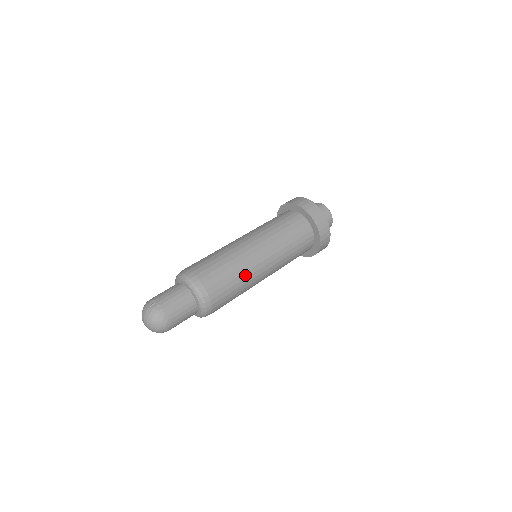
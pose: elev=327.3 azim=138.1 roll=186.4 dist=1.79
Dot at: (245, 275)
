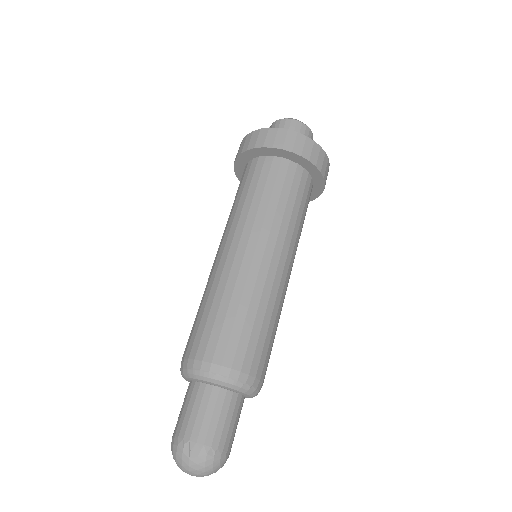
Dot at: (276, 307)
